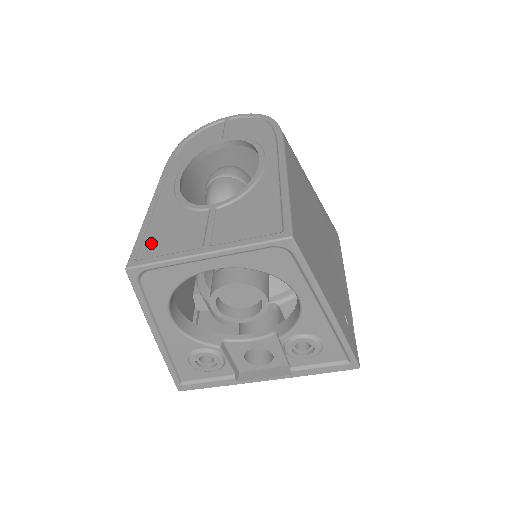
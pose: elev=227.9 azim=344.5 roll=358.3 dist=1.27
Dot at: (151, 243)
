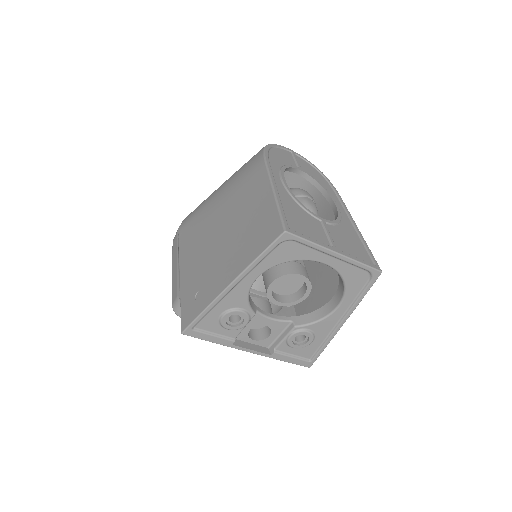
Dot at: (292, 221)
